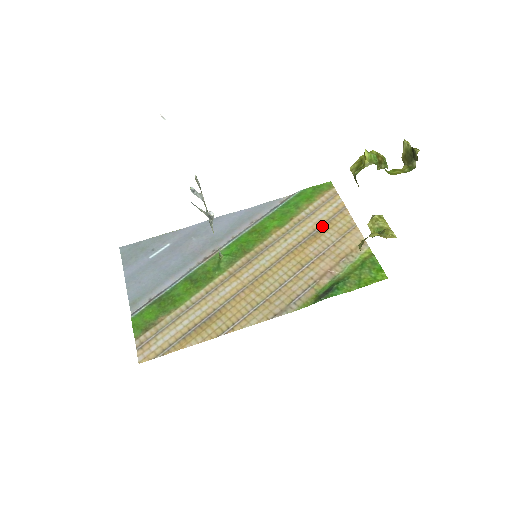
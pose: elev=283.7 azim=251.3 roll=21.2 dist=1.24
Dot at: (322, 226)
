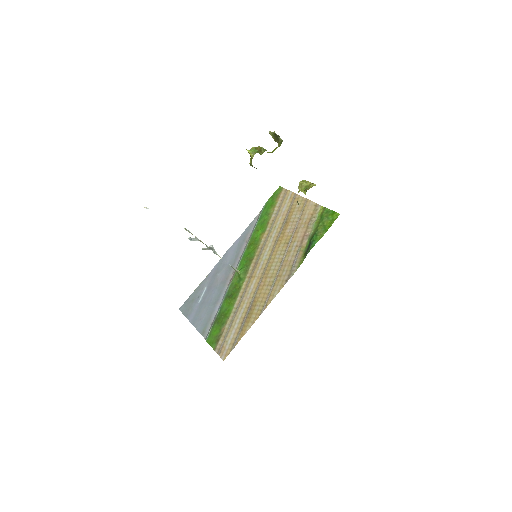
Dot at: (288, 214)
